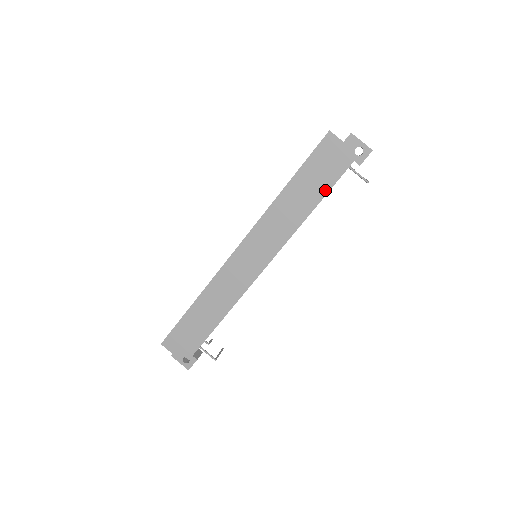
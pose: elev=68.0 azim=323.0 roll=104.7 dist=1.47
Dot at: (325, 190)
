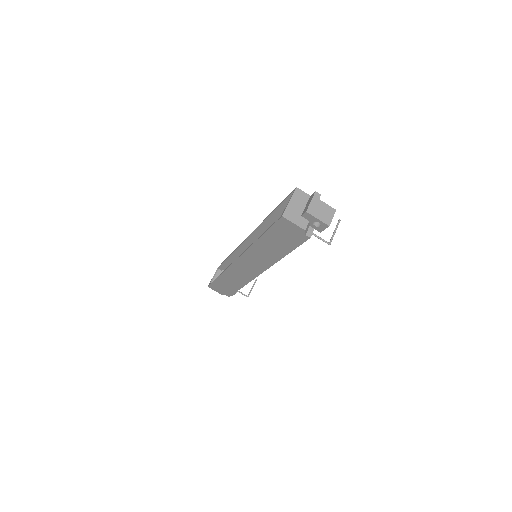
Dot at: (291, 248)
